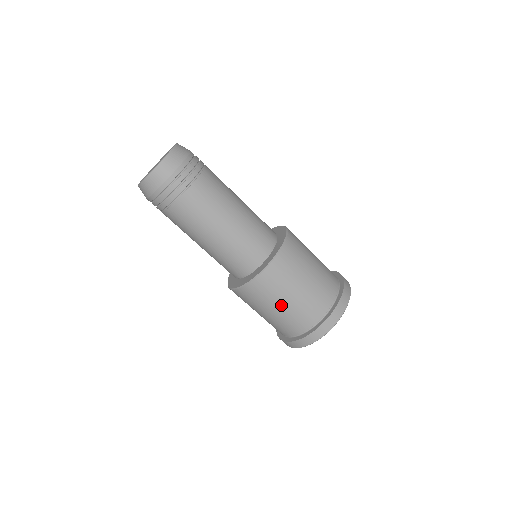
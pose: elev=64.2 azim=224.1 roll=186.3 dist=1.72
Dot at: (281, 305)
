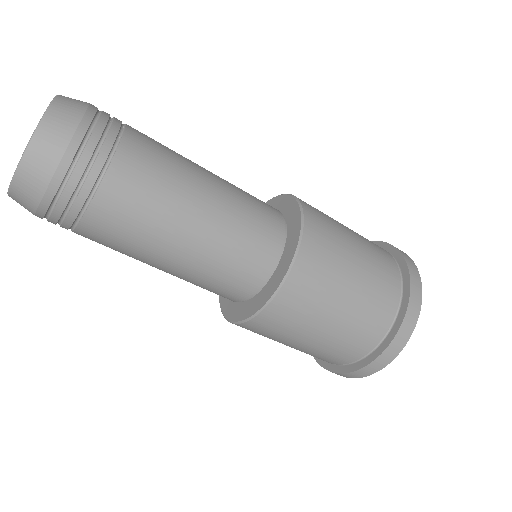
Dot at: (291, 345)
